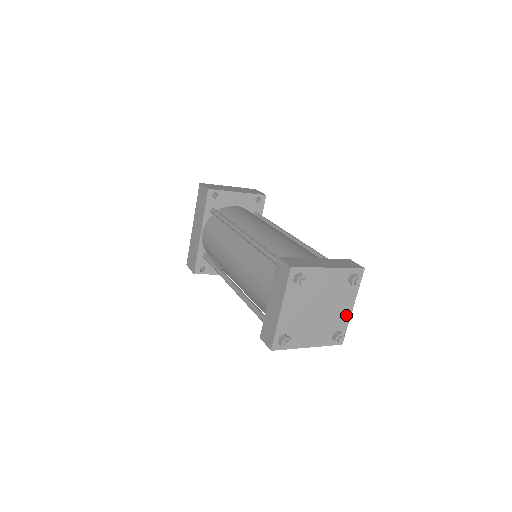
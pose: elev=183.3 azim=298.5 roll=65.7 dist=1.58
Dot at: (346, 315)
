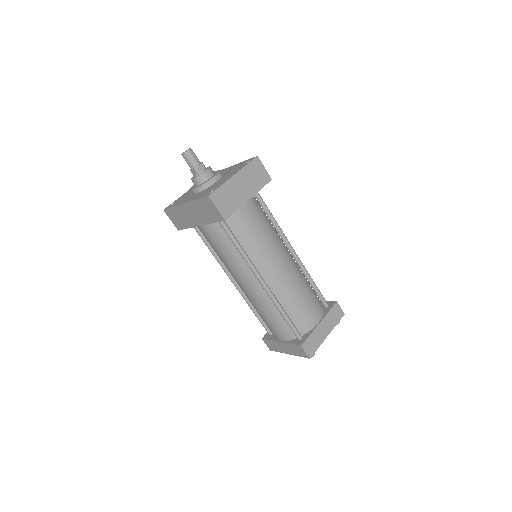
Dot at: occluded
